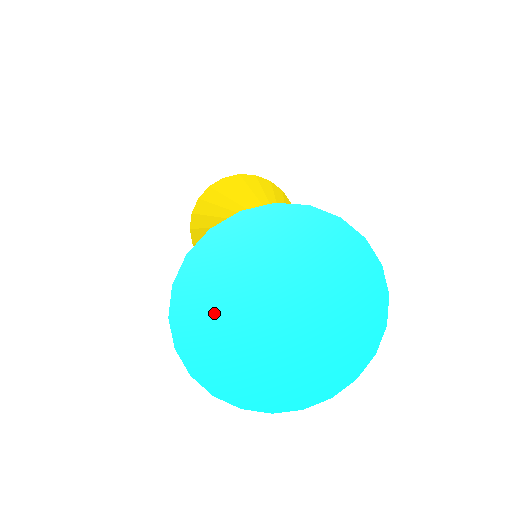
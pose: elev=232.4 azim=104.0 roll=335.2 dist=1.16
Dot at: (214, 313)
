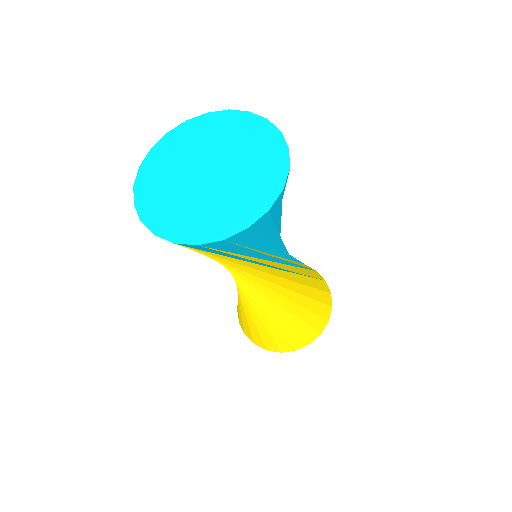
Dot at: (163, 190)
